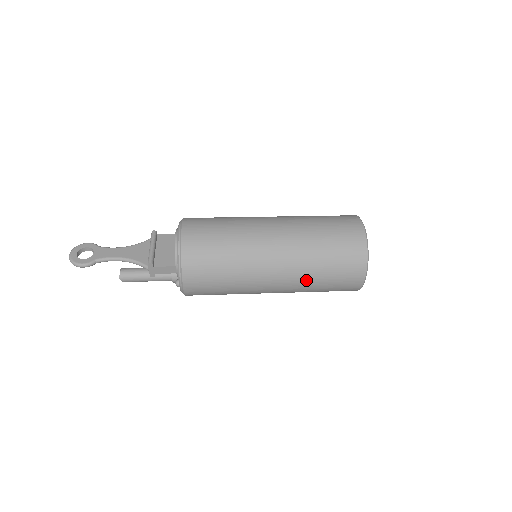
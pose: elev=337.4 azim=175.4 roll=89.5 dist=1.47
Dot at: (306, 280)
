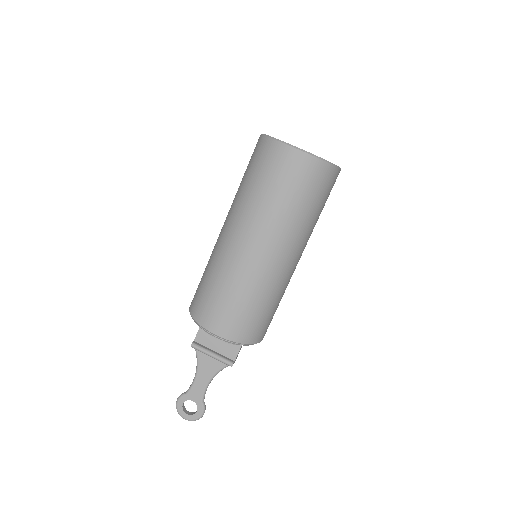
Dot at: occluded
